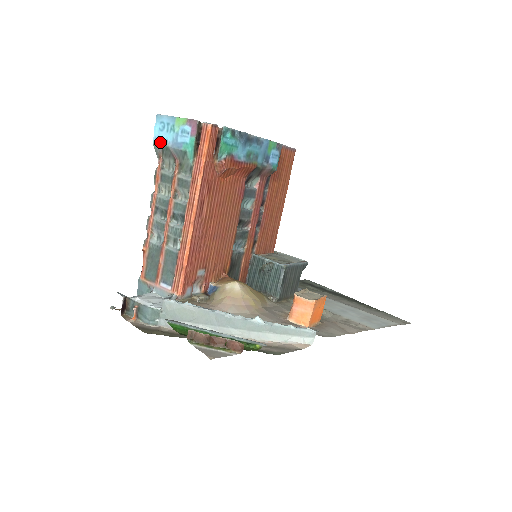
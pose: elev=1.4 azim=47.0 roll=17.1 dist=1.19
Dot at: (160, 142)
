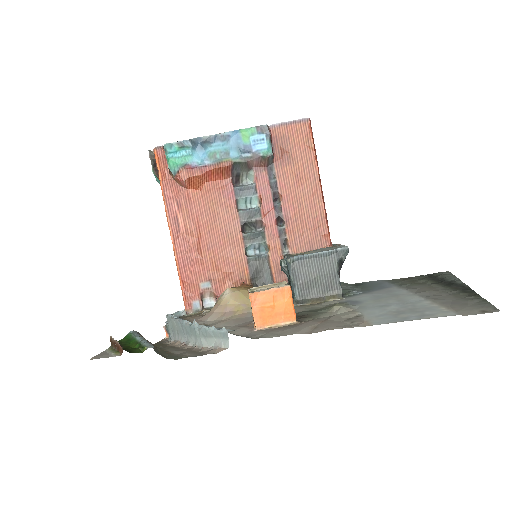
Dot at: occluded
